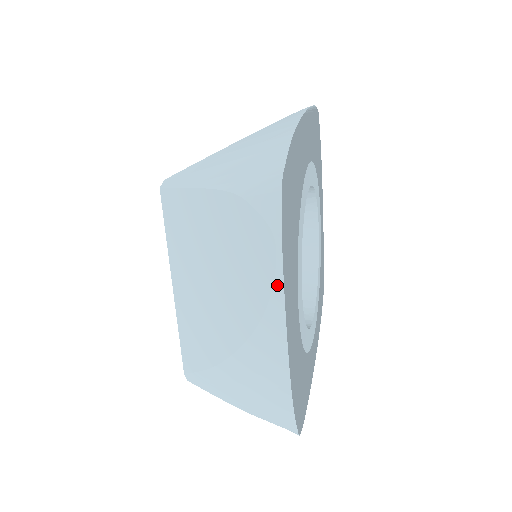
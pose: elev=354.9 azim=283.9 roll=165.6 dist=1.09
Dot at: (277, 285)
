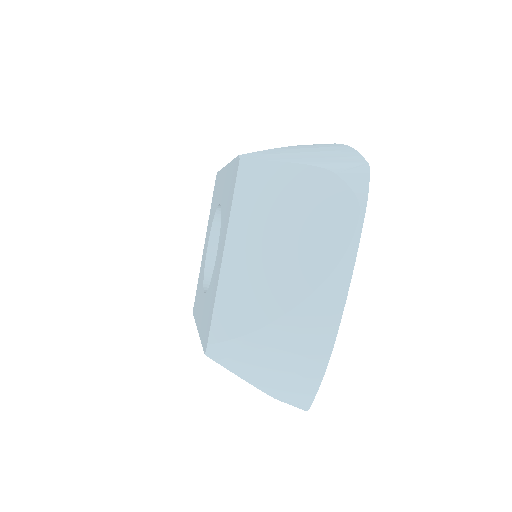
Dot at: (352, 246)
